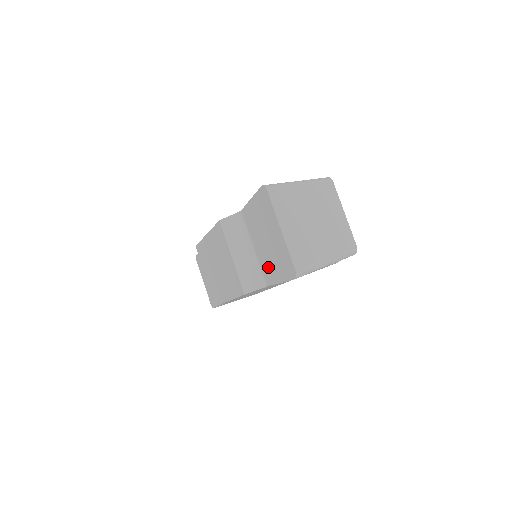
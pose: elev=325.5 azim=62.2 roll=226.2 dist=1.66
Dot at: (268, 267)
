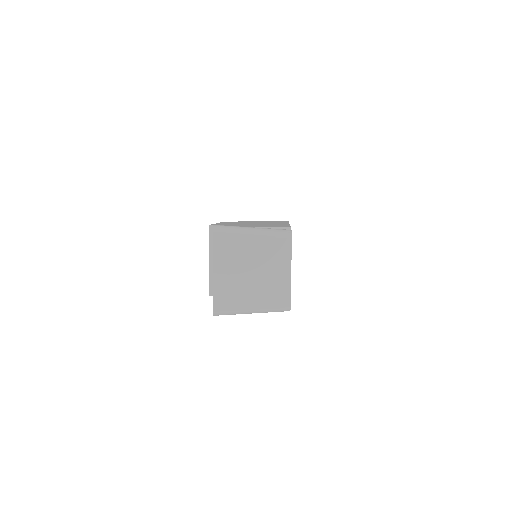
Dot at: occluded
